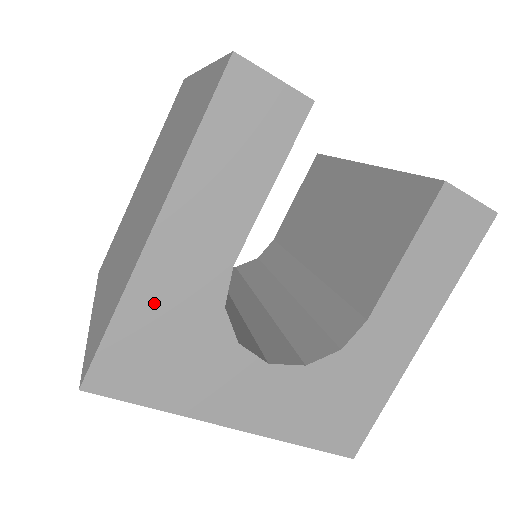
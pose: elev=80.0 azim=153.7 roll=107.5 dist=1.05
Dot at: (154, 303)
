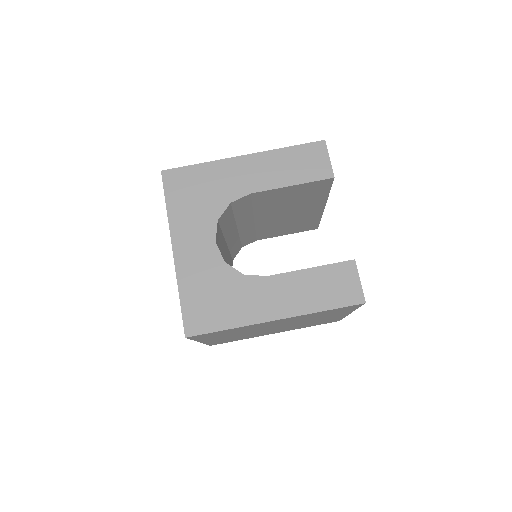
Dot at: (215, 174)
